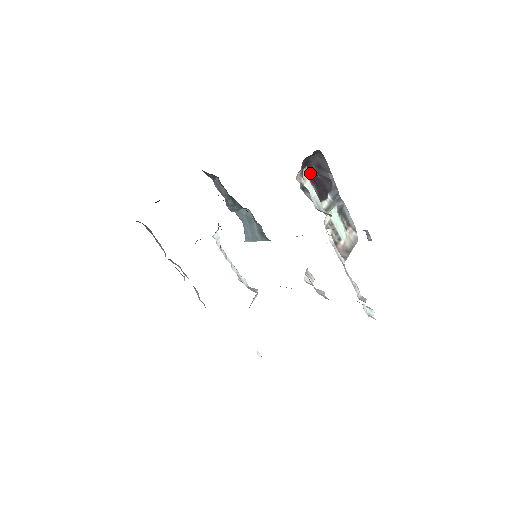
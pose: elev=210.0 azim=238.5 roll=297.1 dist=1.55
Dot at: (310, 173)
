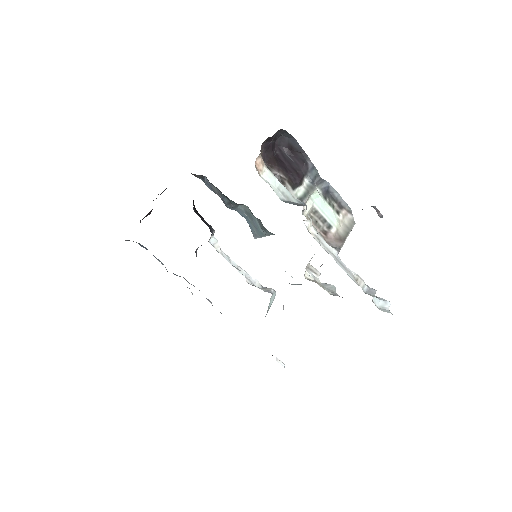
Dot at: (279, 158)
